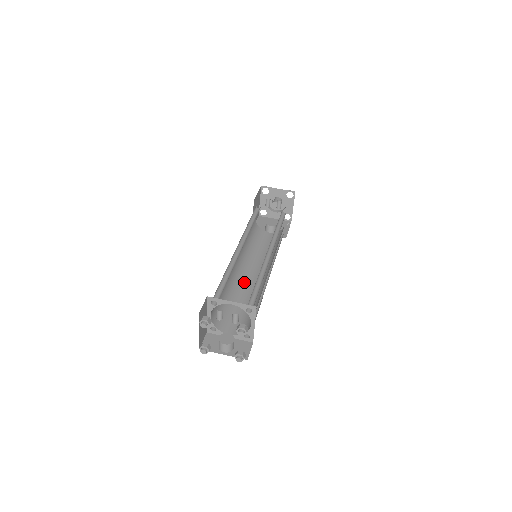
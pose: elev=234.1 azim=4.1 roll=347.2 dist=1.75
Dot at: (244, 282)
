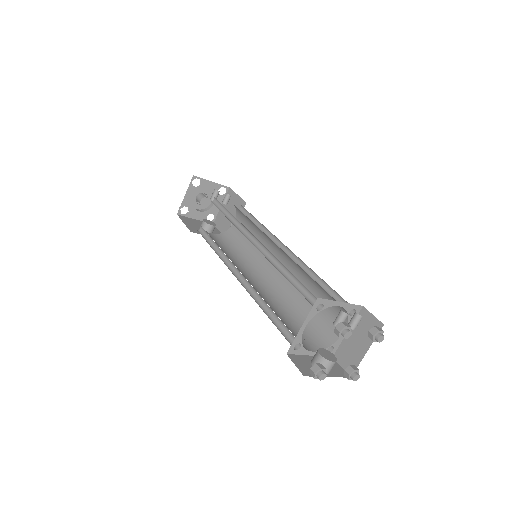
Dot at: (256, 289)
